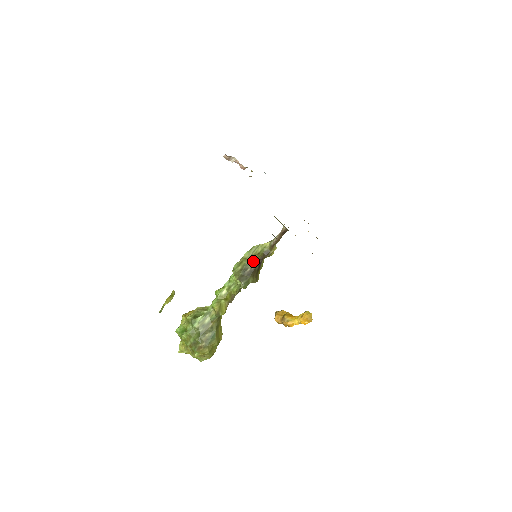
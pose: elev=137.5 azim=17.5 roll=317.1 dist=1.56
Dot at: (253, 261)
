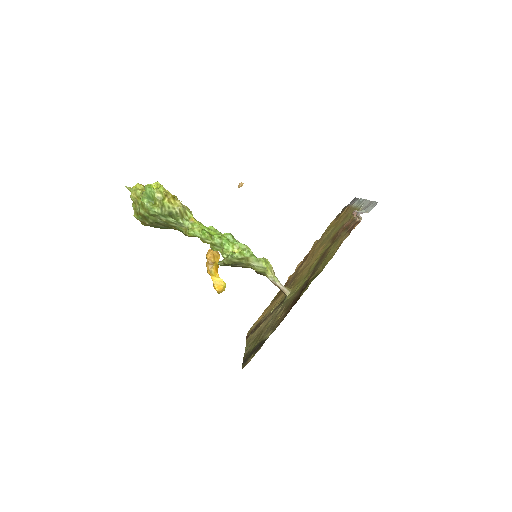
Dot at: (248, 266)
